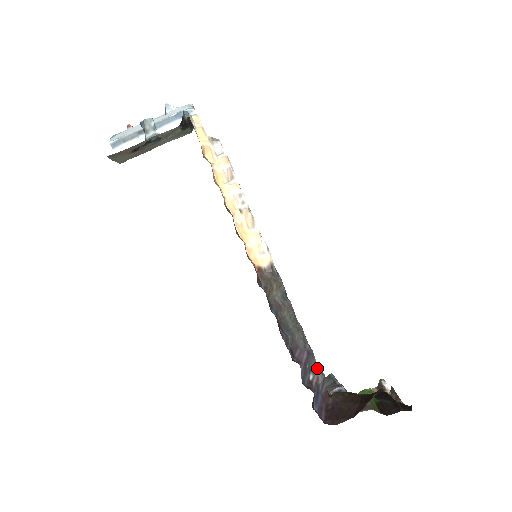
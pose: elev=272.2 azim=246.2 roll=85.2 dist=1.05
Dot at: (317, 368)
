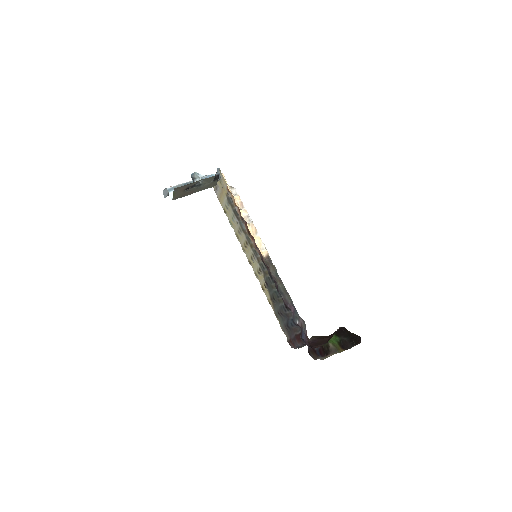
Dot at: (300, 318)
